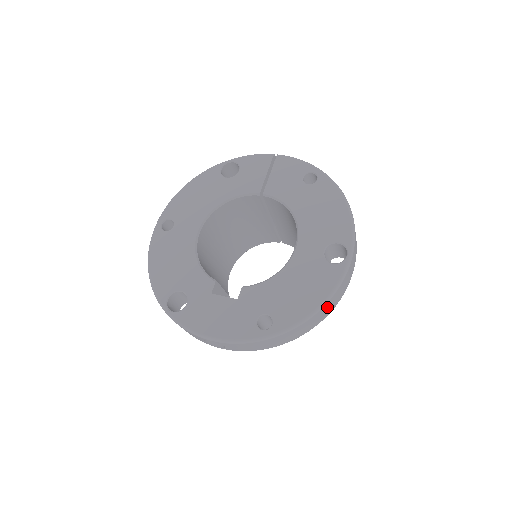
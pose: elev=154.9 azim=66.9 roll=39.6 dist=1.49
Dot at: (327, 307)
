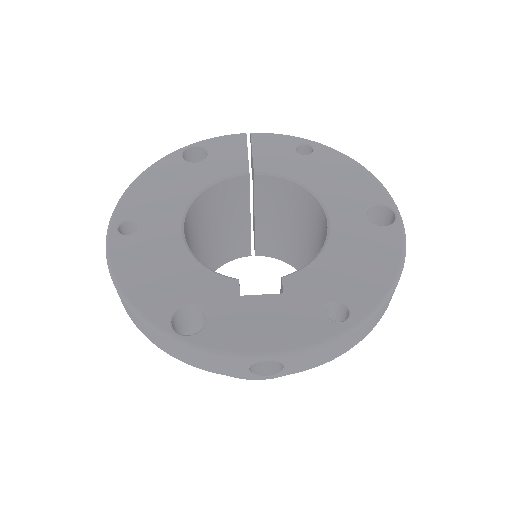
Dot at: occluded
